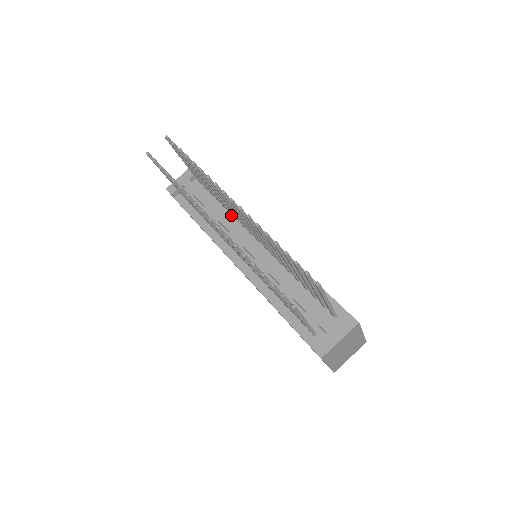
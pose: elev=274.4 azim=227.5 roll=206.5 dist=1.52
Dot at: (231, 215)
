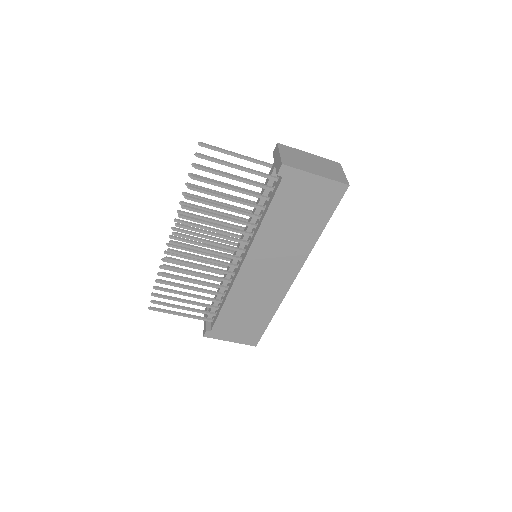
Dot at: occluded
